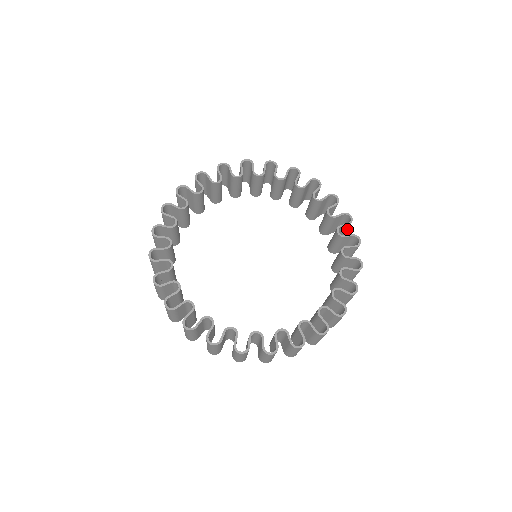
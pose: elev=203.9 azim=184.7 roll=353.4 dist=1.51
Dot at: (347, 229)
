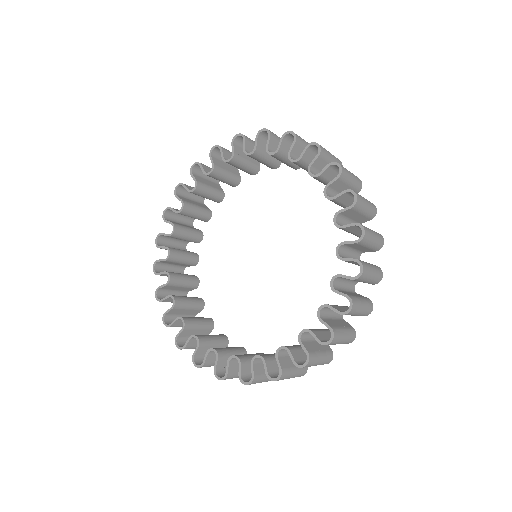
Dot at: (346, 180)
